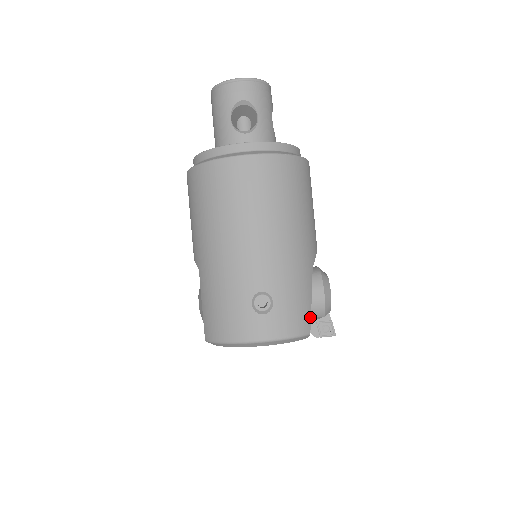
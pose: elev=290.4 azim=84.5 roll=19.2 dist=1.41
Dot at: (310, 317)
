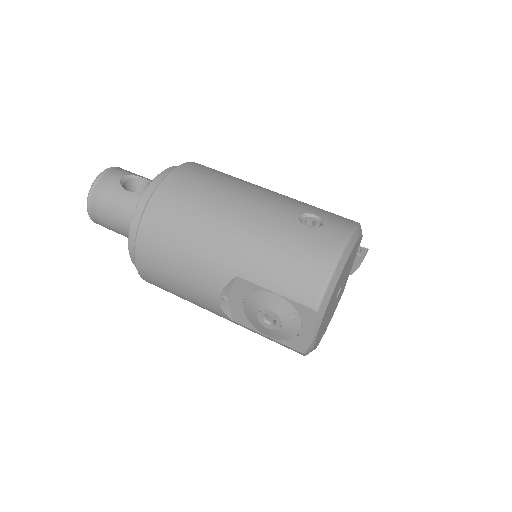
Dot at: occluded
